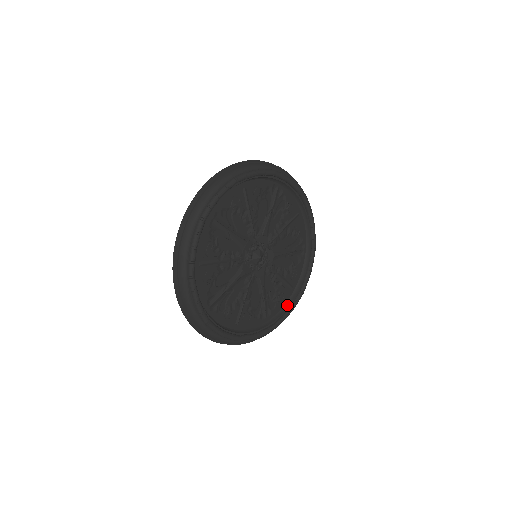
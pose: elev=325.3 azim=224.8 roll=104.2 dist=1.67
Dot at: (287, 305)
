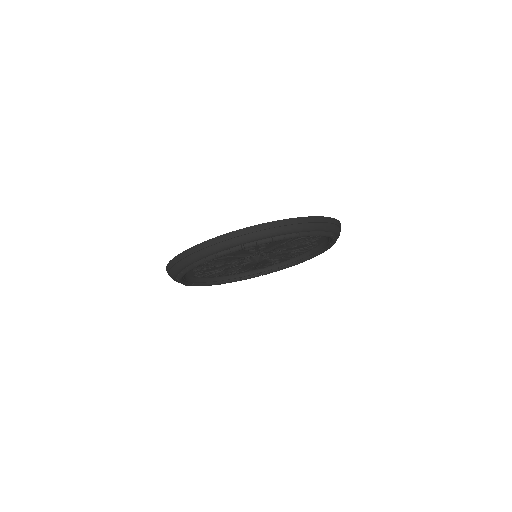
Dot at: (280, 265)
